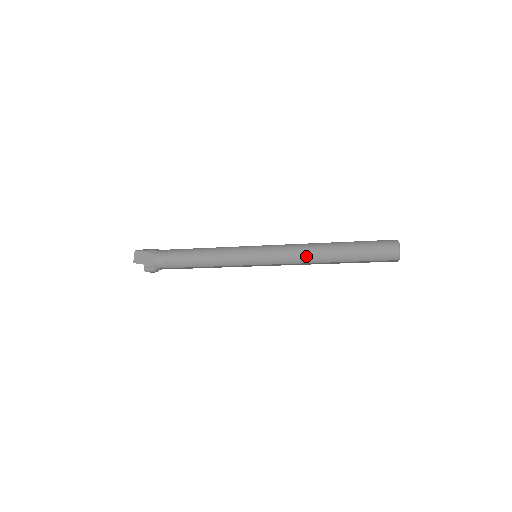
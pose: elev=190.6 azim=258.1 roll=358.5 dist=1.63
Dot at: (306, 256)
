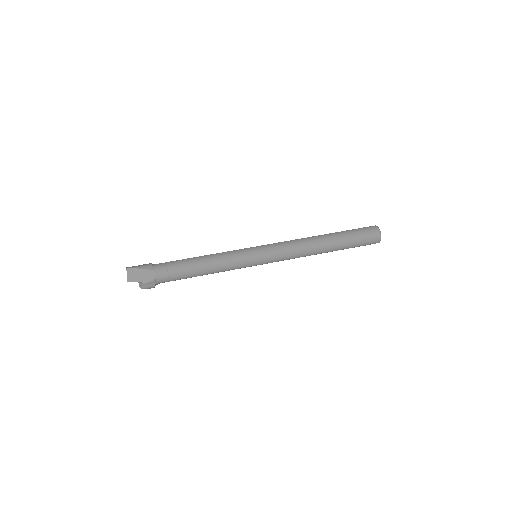
Dot at: (306, 250)
